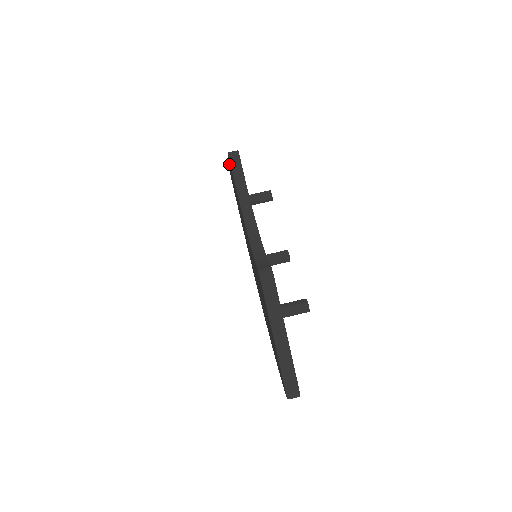
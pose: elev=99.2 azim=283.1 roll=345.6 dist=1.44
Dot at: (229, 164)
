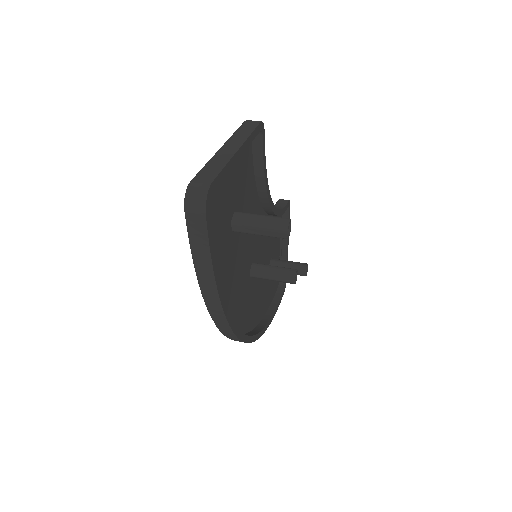
Dot at: occluded
